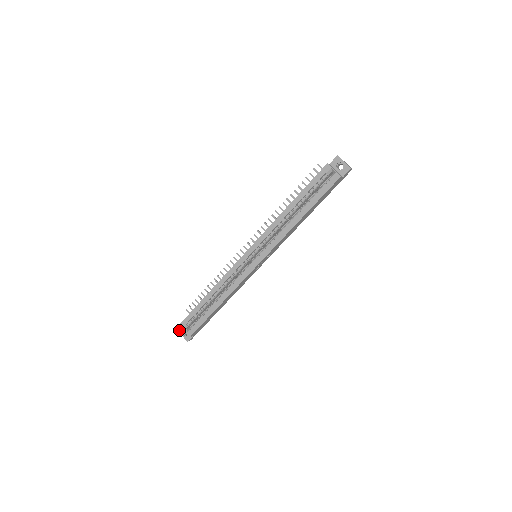
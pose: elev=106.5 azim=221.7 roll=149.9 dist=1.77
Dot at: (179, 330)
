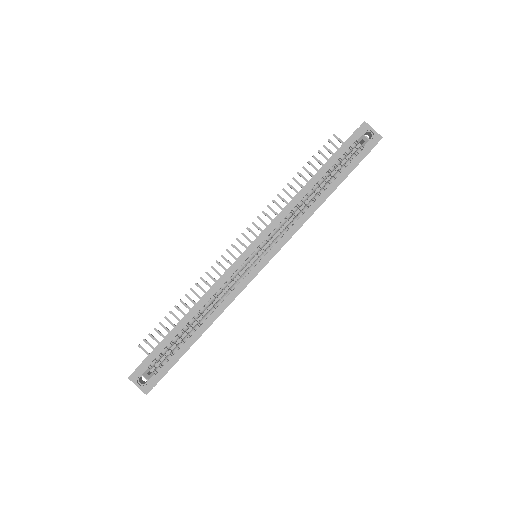
Dot at: (131, 378)
